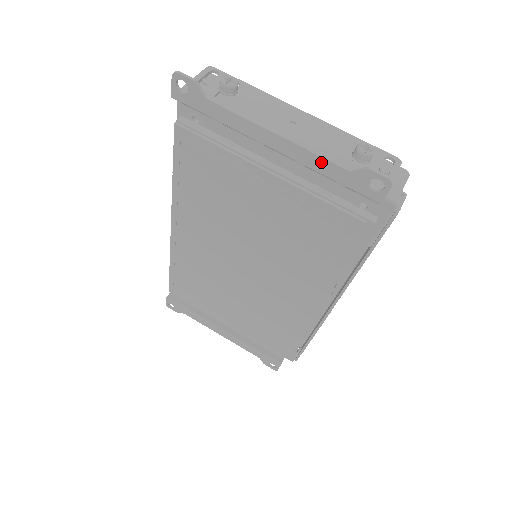
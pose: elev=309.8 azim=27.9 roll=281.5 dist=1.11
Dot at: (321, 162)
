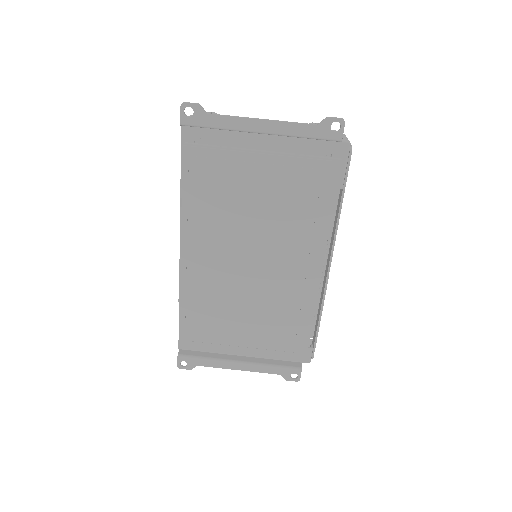
Dot at: (296, 127)
